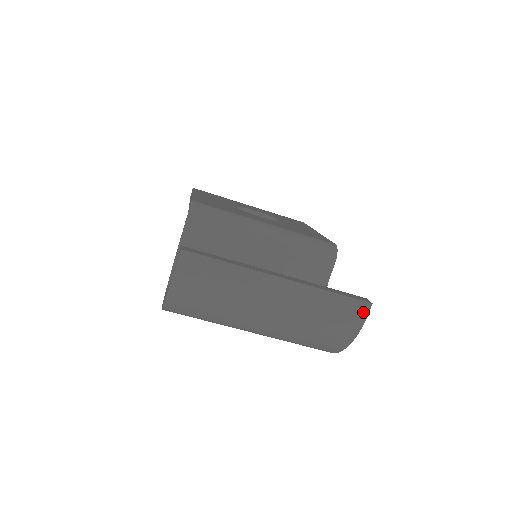
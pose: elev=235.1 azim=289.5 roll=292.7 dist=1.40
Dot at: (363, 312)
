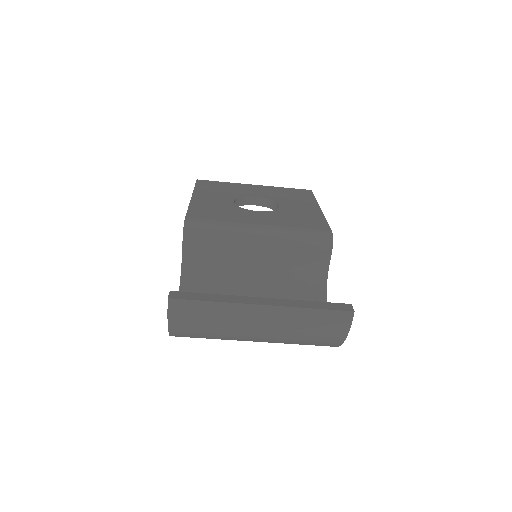
Dot at: (347, 320)
